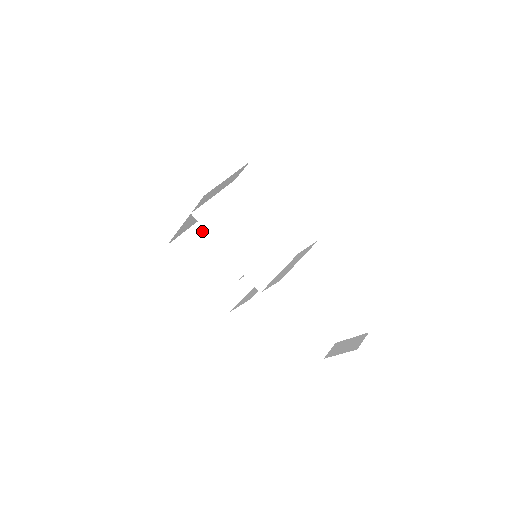
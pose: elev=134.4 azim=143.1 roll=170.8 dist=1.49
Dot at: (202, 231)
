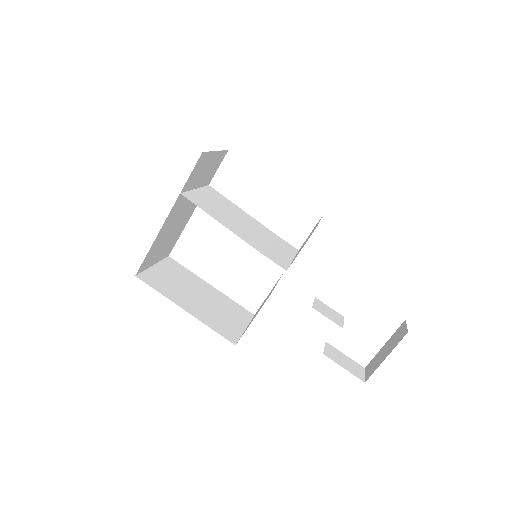
Dot at: (169, 269)
